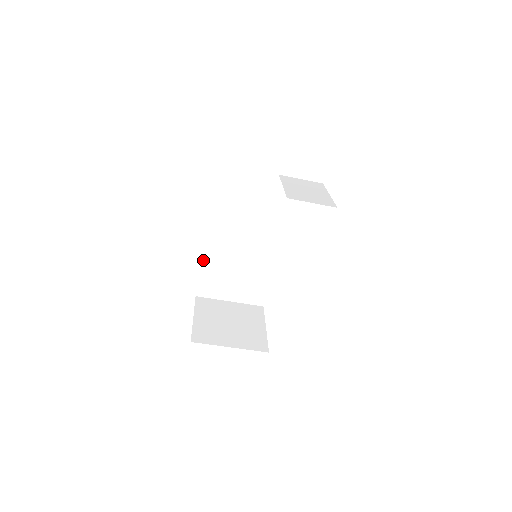
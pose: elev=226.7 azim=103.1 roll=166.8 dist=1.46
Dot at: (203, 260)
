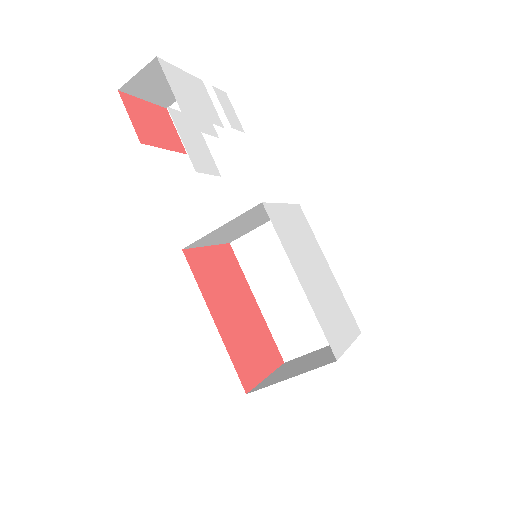
Dot at: (263, 315)
